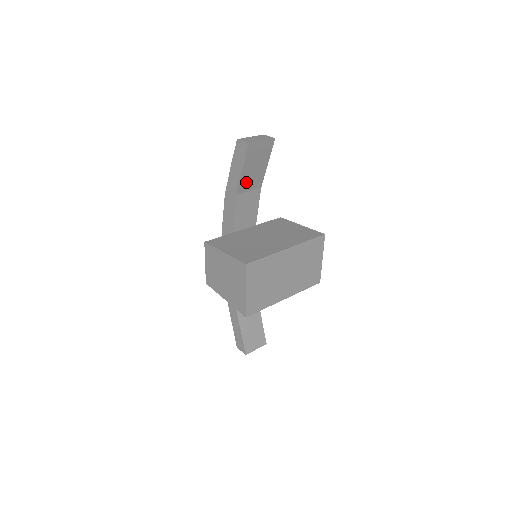
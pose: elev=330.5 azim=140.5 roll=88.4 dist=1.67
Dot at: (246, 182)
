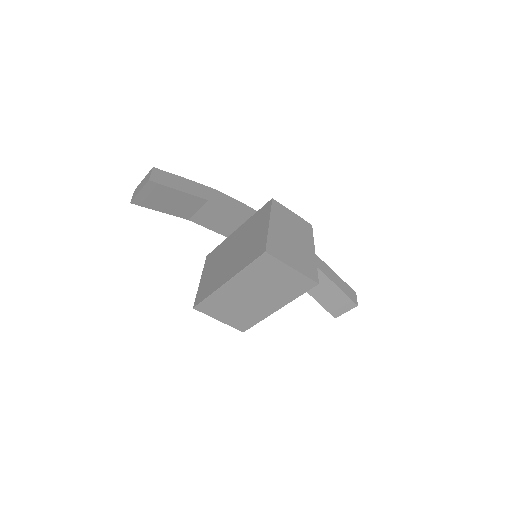
Dot at: (182, 210)
